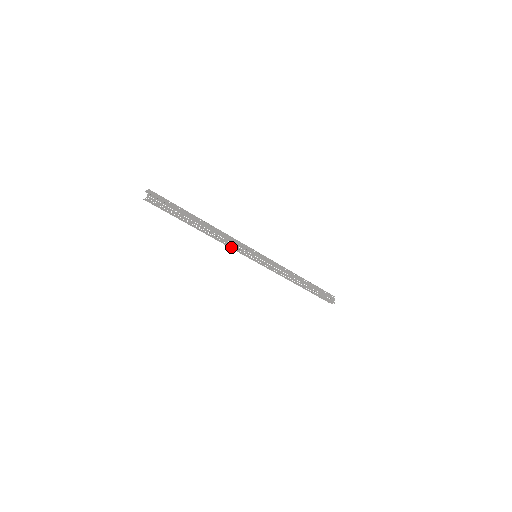
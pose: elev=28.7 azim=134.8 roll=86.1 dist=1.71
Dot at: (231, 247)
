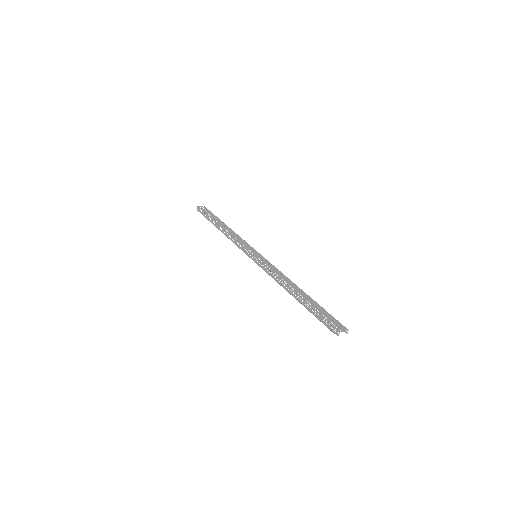
Dot at: (237, 244)
